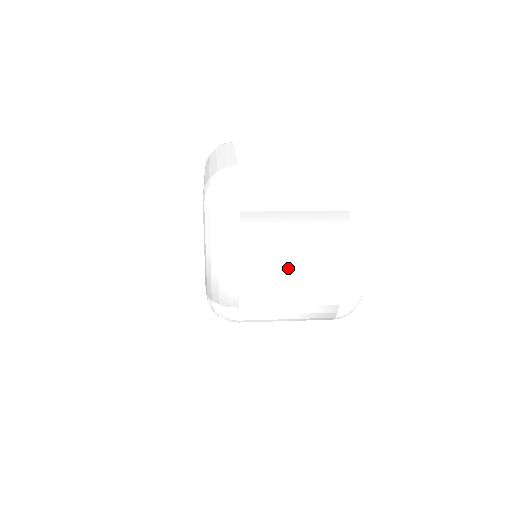
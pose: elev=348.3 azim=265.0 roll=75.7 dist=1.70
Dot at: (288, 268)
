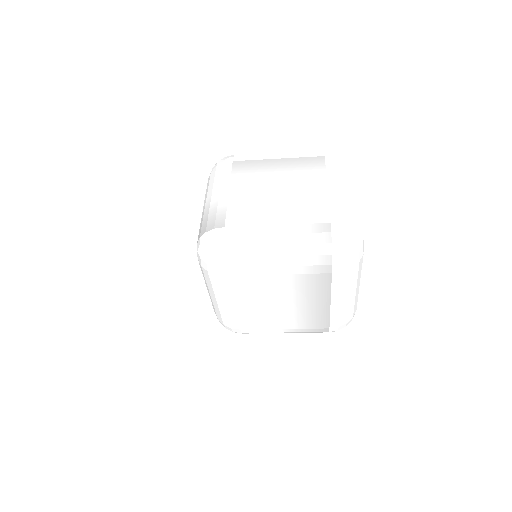
Dot at: (274, 195)
